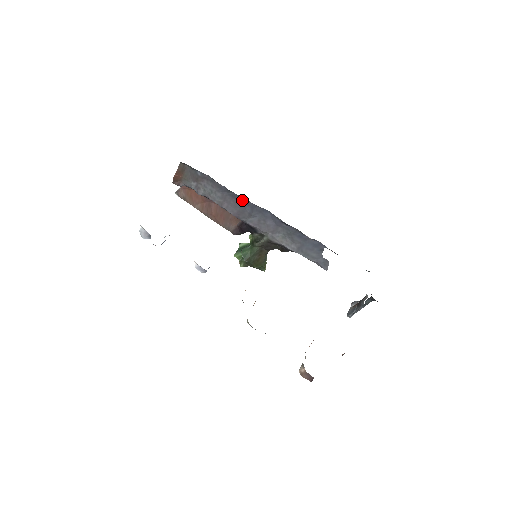
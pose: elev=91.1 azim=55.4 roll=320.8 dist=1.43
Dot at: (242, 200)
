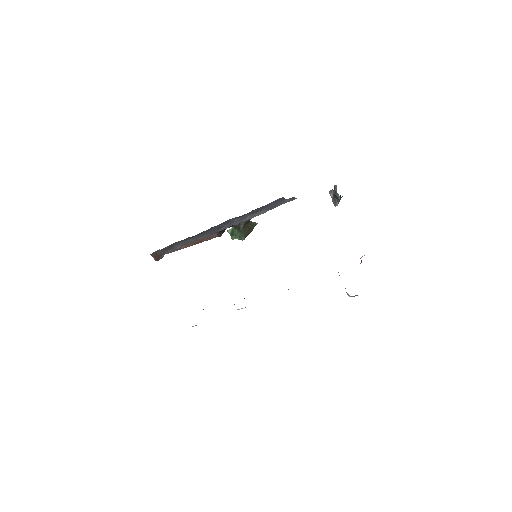
Dot at: (208, 230)
